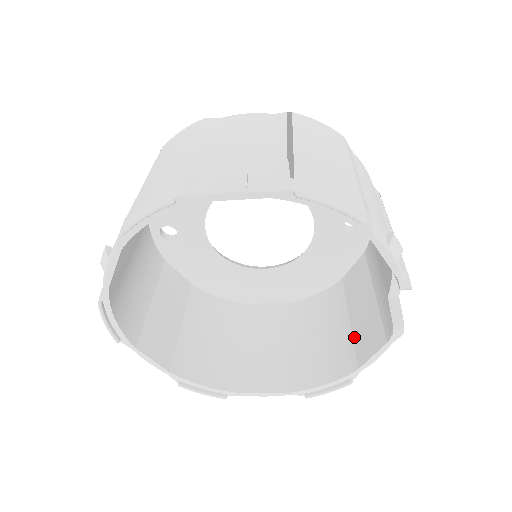
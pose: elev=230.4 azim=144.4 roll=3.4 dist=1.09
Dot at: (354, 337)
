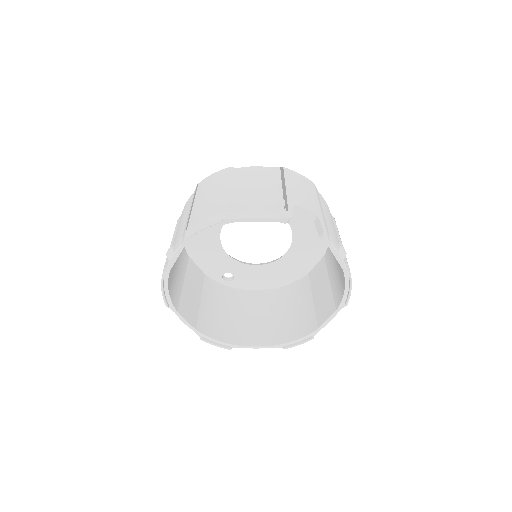
Dot at: occluded
